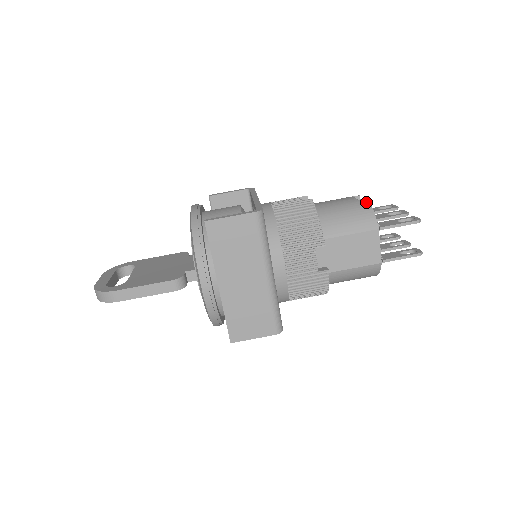
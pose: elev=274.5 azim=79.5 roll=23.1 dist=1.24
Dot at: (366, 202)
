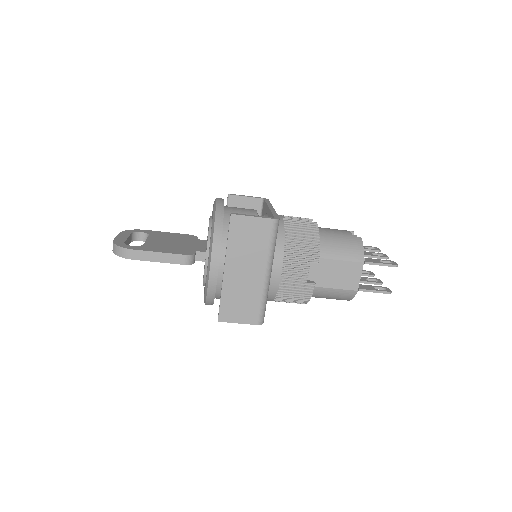
Dot at: (359, 238)
